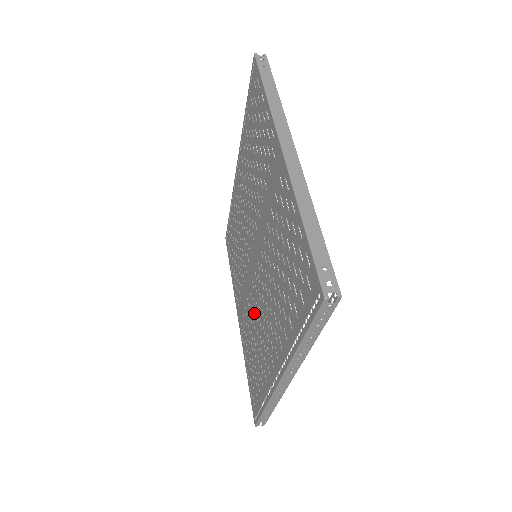
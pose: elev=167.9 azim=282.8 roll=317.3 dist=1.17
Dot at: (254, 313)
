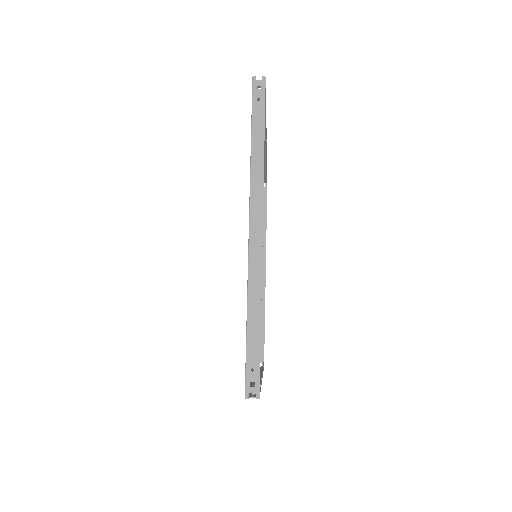
Dot at: occluded
